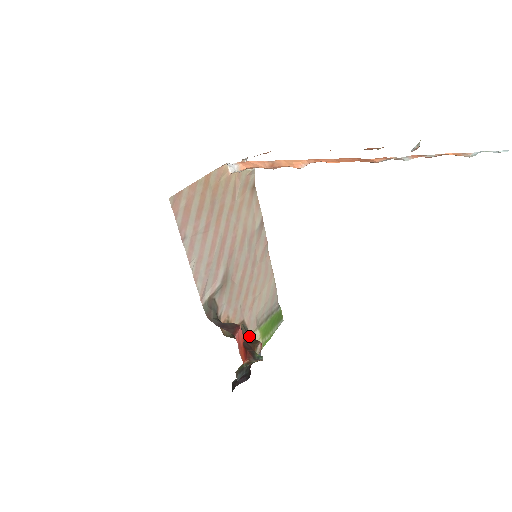
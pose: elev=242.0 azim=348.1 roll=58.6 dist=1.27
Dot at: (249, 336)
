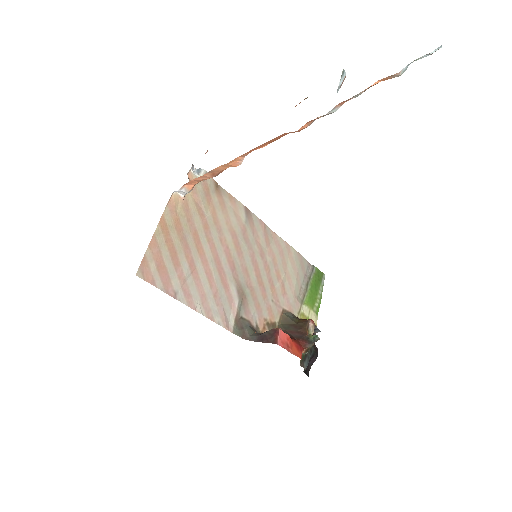
Dot at: (296, 320)
